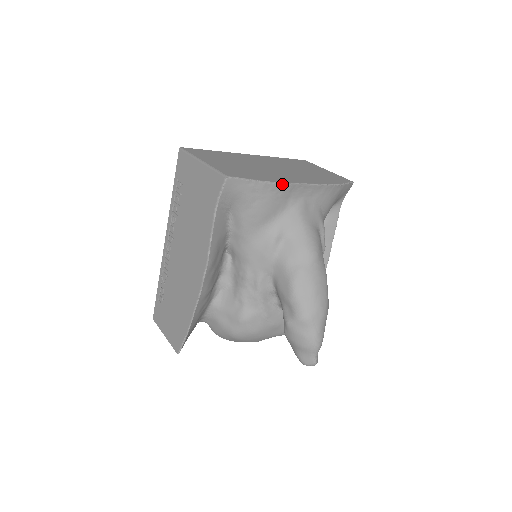
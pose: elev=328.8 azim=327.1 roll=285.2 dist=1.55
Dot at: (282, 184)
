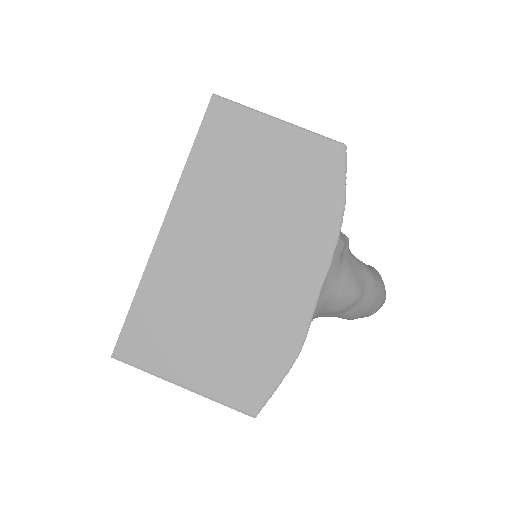
Dot at: (303, 342)
